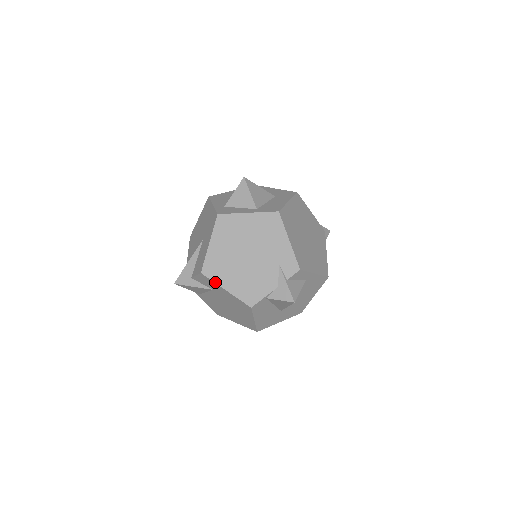
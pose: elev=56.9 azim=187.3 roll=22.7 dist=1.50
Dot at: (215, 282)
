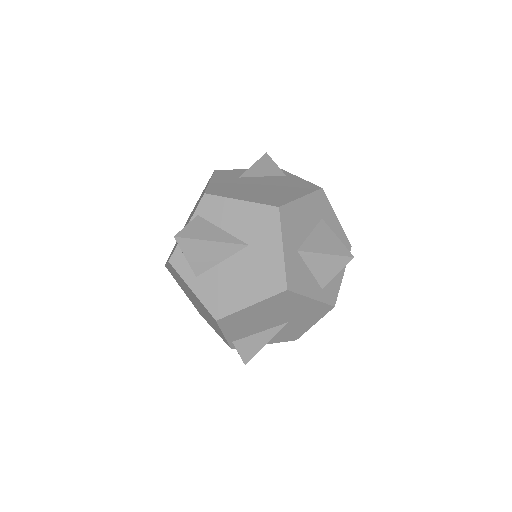
Dot at: occluded
